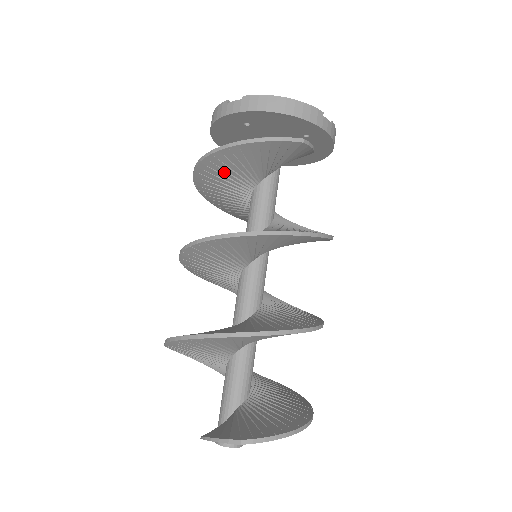
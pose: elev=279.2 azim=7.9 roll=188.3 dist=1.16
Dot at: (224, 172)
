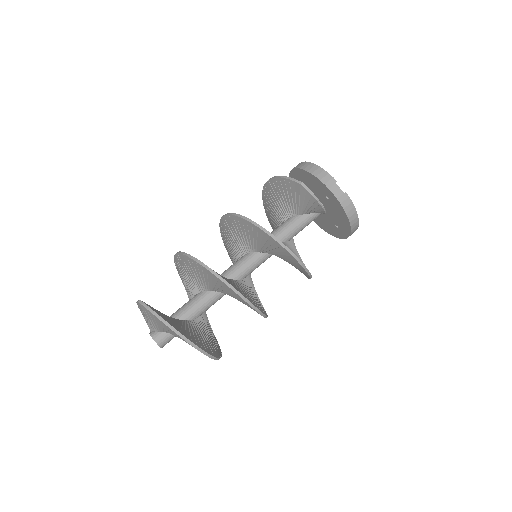
Dot at: (271, 203)
